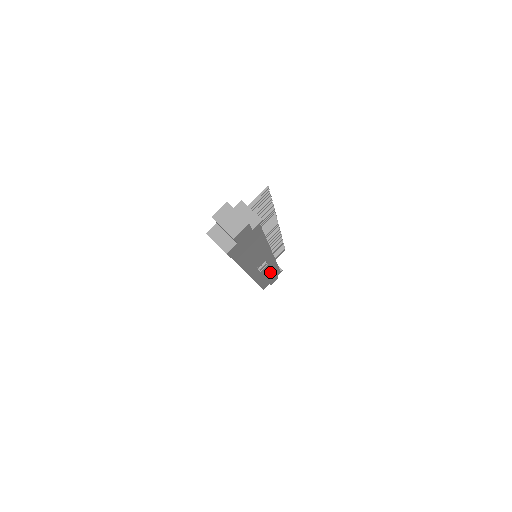
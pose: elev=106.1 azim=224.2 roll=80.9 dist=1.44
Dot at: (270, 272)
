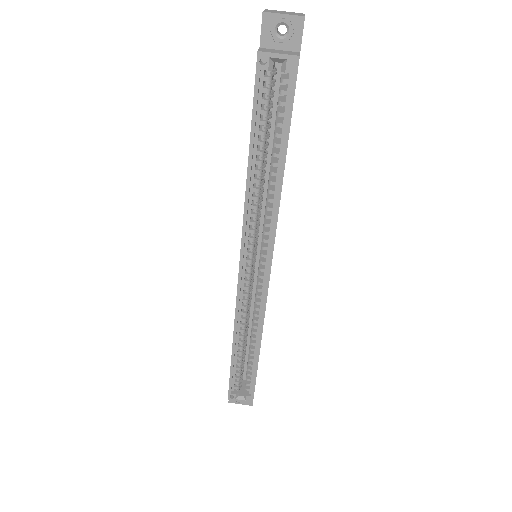
Dot at: occluded
